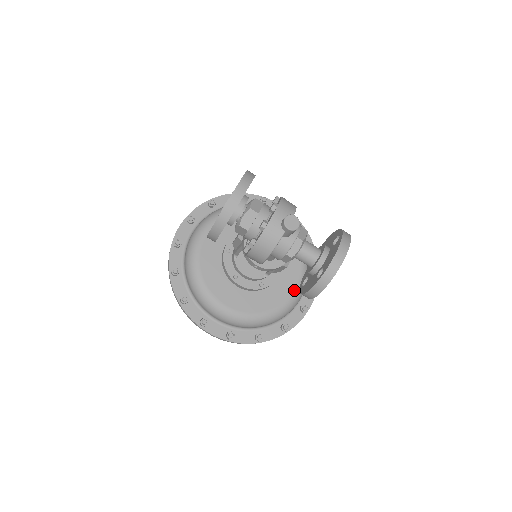
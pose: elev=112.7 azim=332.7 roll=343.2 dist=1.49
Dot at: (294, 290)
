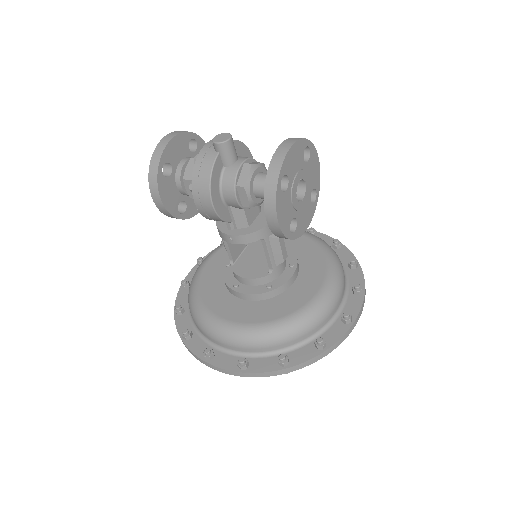
Dot at: (319, 289)
